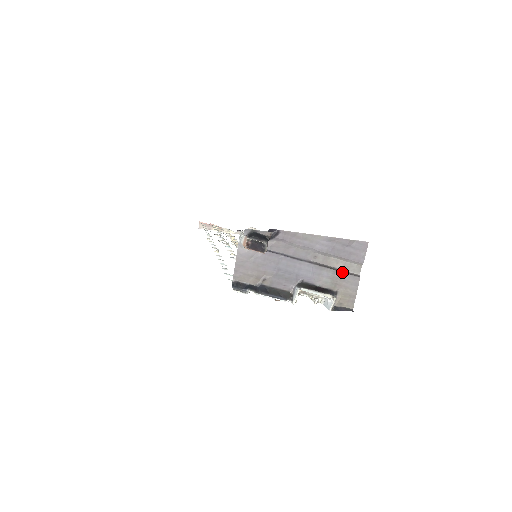
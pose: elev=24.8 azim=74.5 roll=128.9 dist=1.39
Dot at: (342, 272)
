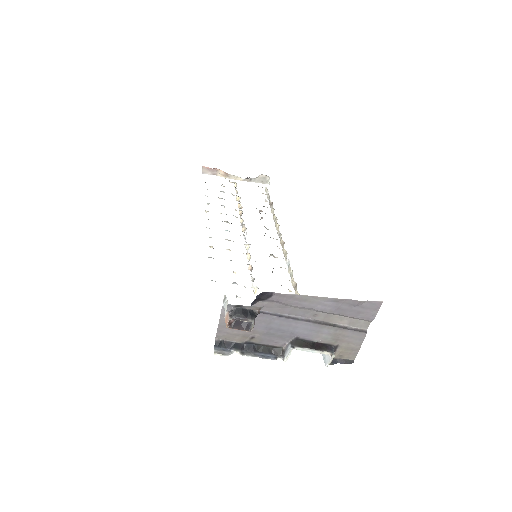
Dot at: (346, 329)
